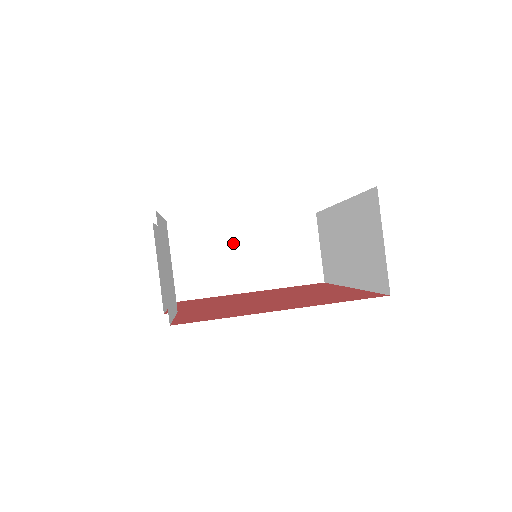
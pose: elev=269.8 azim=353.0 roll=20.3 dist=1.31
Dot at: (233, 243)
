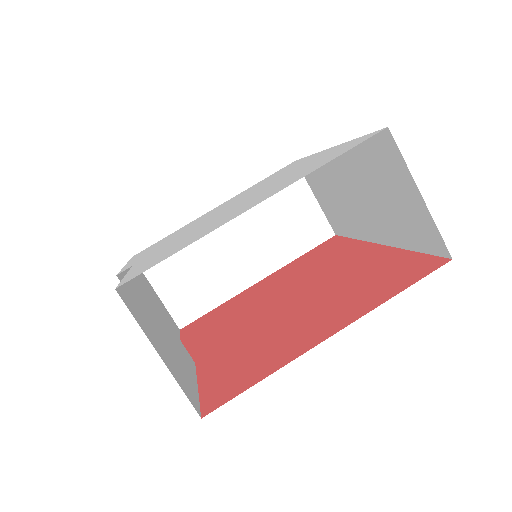
Dot at: (216, 236)
